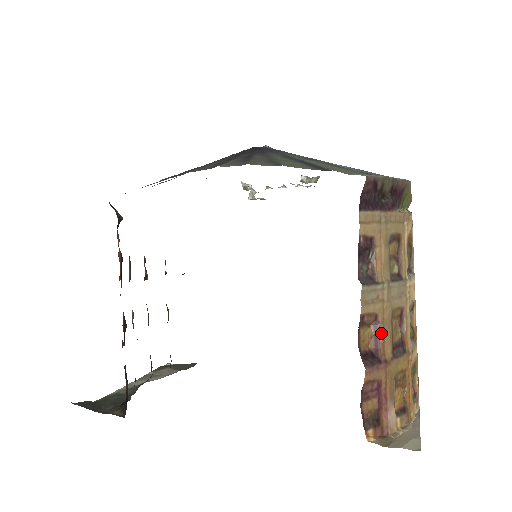
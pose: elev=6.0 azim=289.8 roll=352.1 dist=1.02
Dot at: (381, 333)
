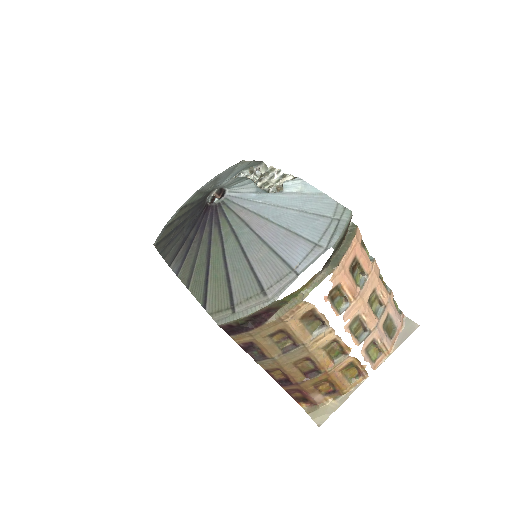
Dot at: (286, 374)
